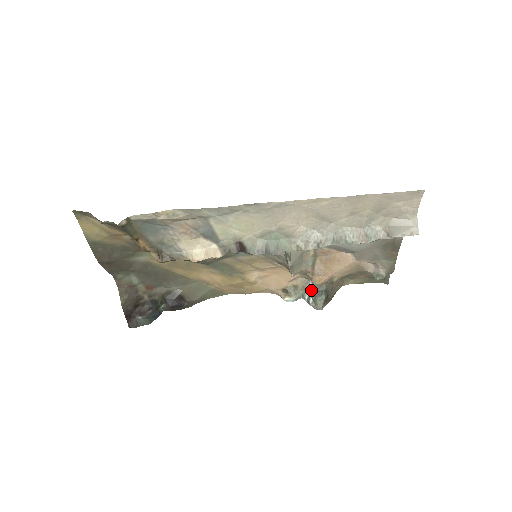
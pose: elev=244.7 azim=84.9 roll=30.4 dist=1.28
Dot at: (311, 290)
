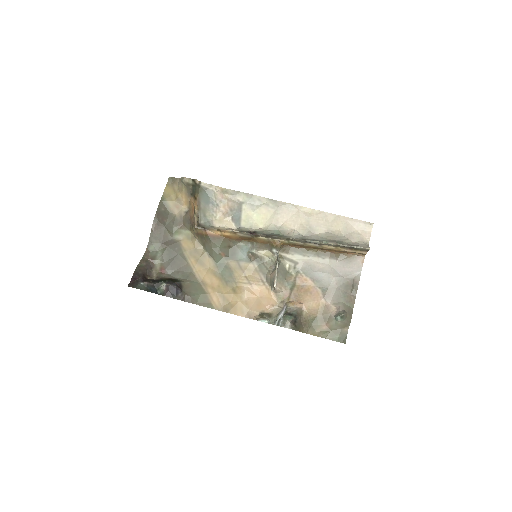
Dot at: (284, 313)
